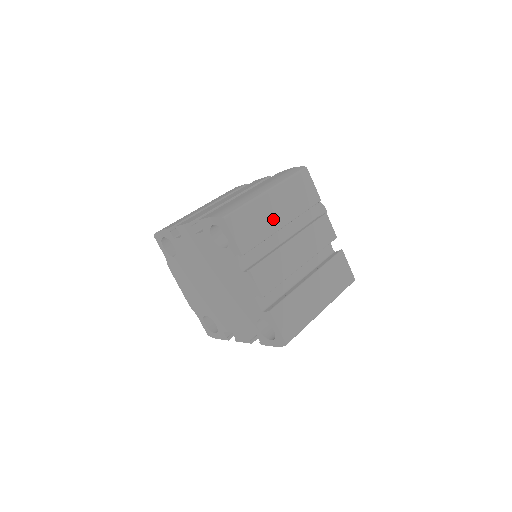
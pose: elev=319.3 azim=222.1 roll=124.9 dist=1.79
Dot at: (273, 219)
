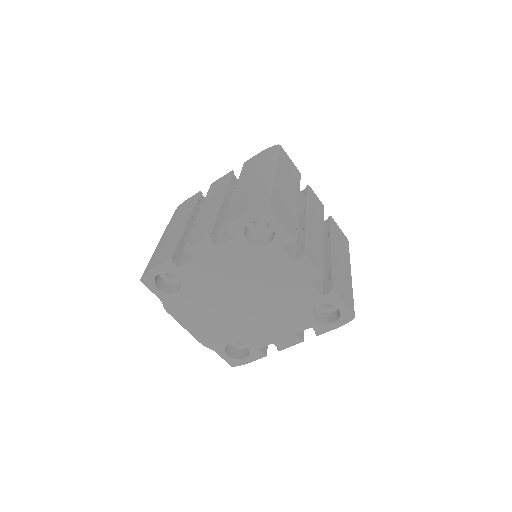
Dot at: (290, 199)
